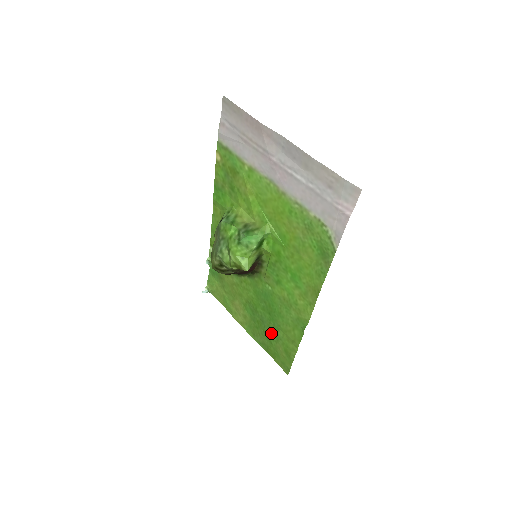
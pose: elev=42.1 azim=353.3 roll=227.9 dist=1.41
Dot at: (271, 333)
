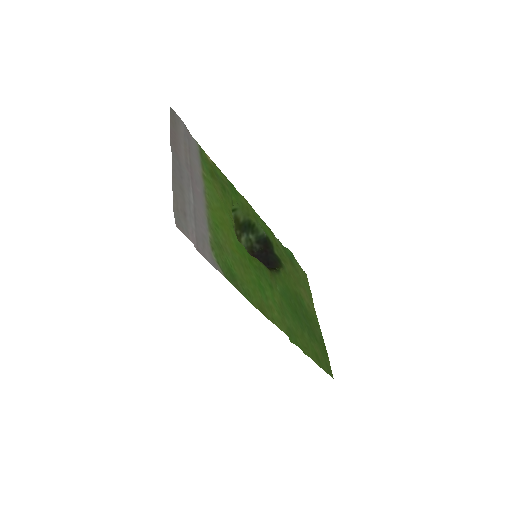
Dot at: (309, 331)
